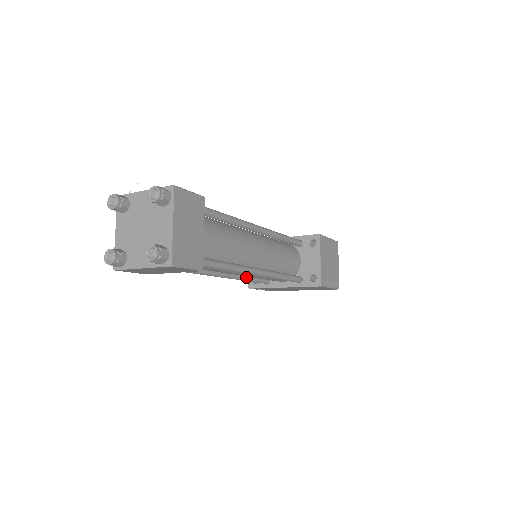
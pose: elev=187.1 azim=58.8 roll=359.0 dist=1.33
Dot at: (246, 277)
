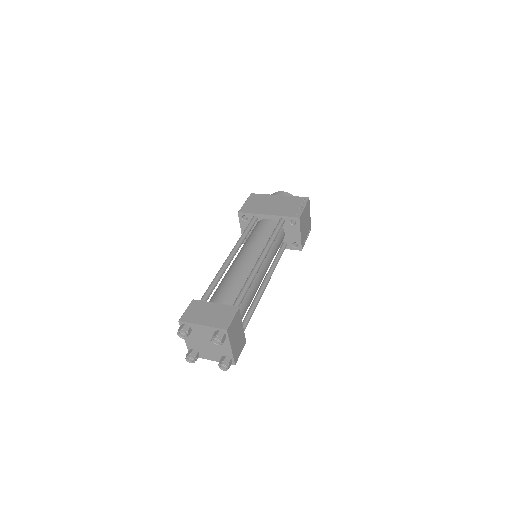
Dot at: occluded
